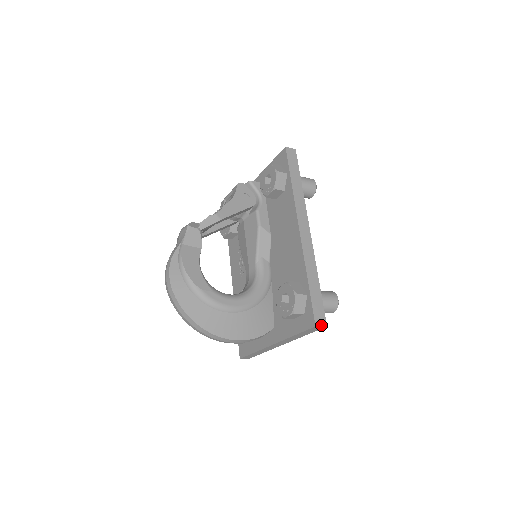
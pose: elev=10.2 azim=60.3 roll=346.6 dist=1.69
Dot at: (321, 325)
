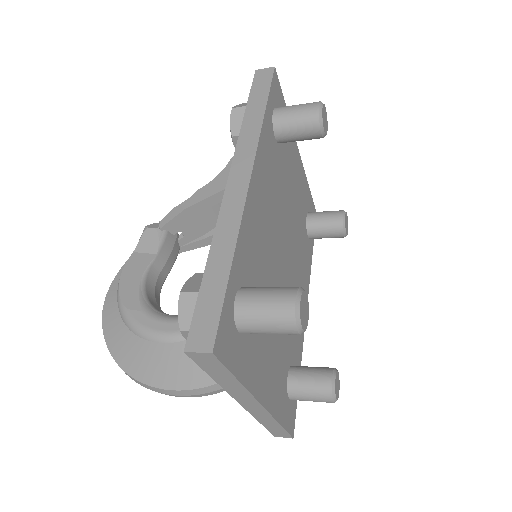
Dot at: (198, 350)
